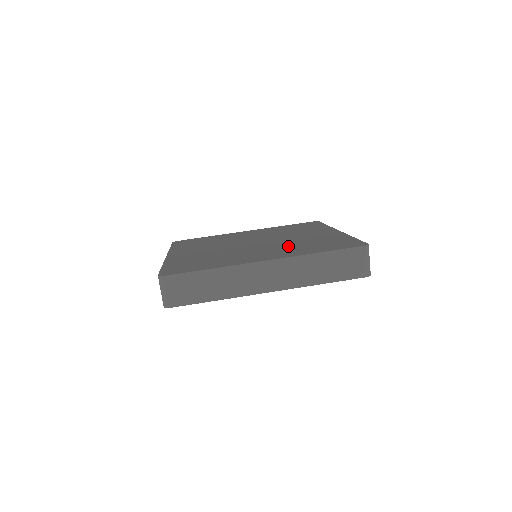
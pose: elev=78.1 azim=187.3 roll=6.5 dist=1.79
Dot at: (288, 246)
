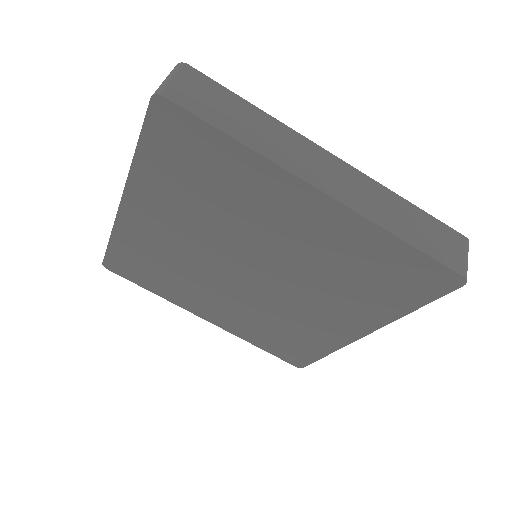
Dot at: occluded
